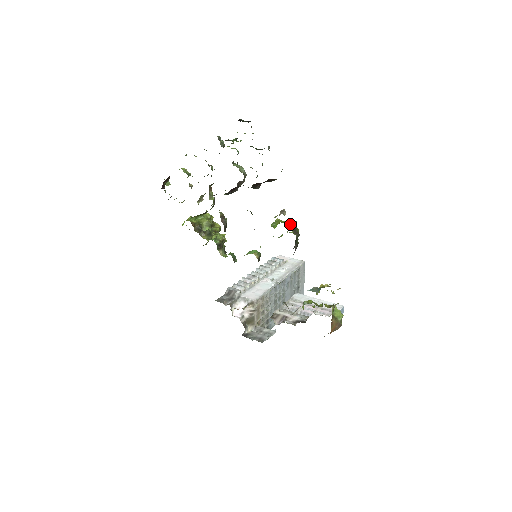
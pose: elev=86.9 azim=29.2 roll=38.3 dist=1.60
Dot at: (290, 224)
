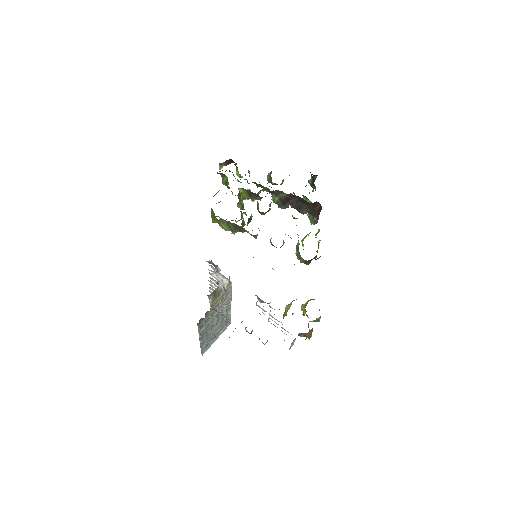
Dot at: (318, 244)
